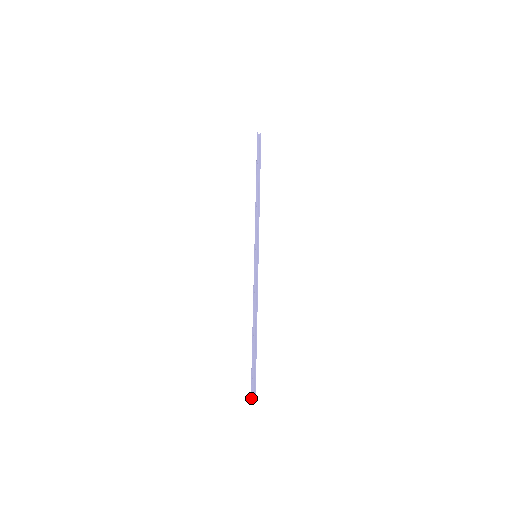
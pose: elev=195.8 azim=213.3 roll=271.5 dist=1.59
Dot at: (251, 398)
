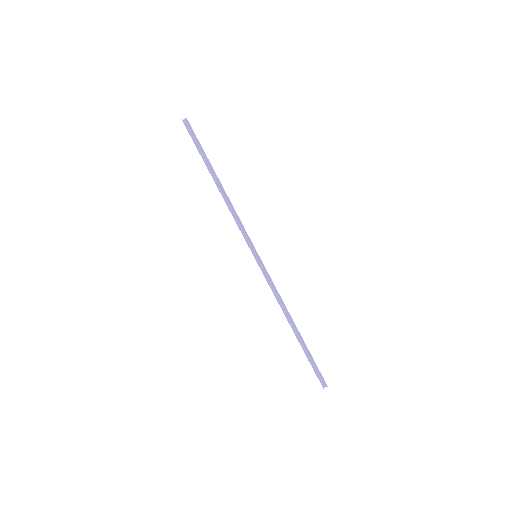
Dot at: (322, 385)
